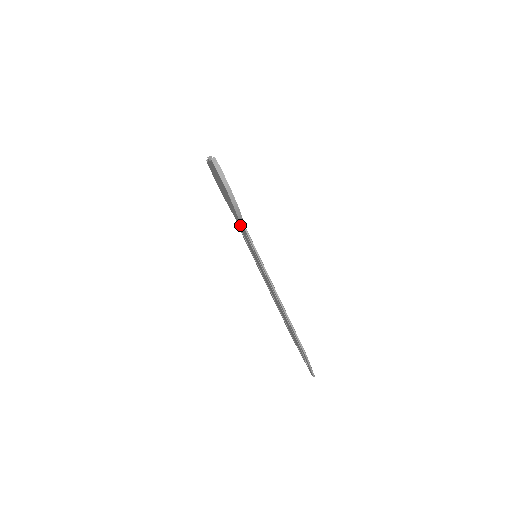
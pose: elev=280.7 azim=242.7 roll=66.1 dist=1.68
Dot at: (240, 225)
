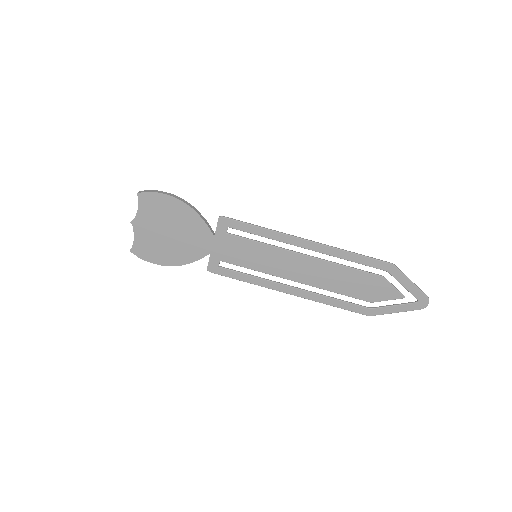
Dot at: (215, 240)
